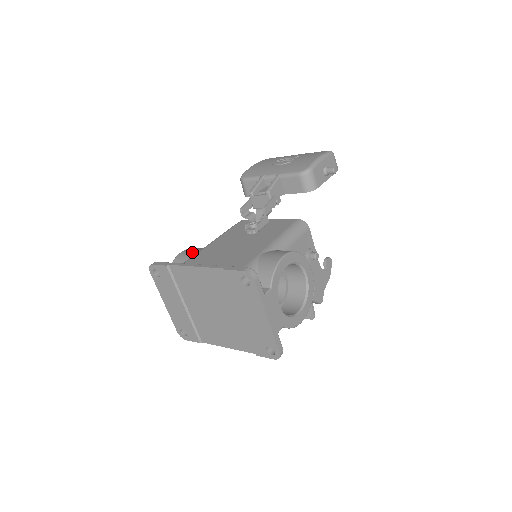
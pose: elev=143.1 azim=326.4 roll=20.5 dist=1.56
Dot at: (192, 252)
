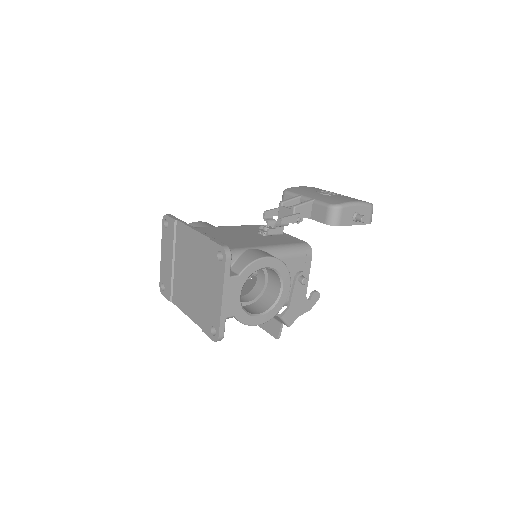
Dot at: (206, 225)
